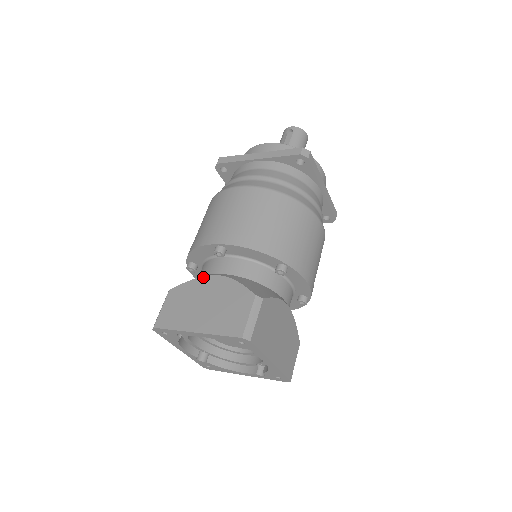
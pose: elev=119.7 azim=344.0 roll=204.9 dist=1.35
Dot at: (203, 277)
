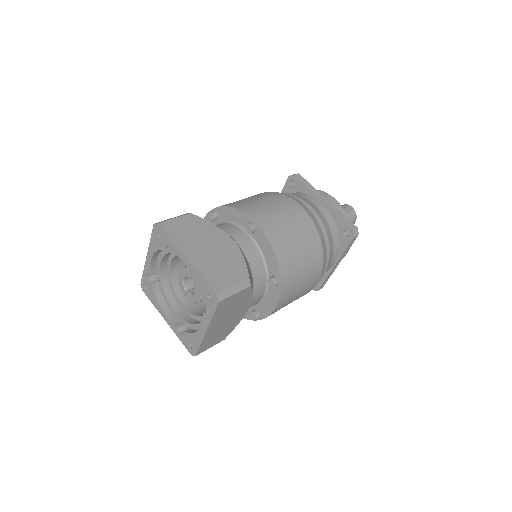
Dot at: occluded
